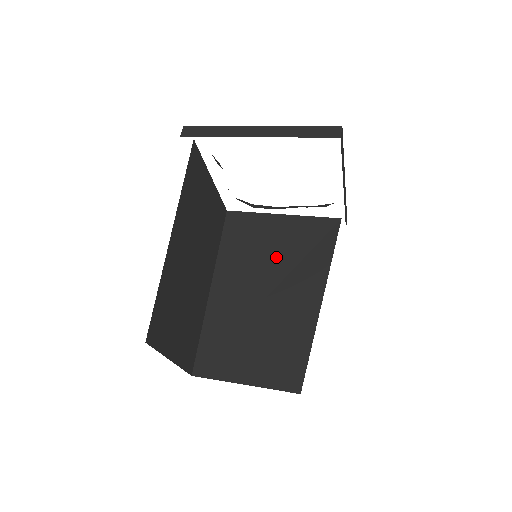
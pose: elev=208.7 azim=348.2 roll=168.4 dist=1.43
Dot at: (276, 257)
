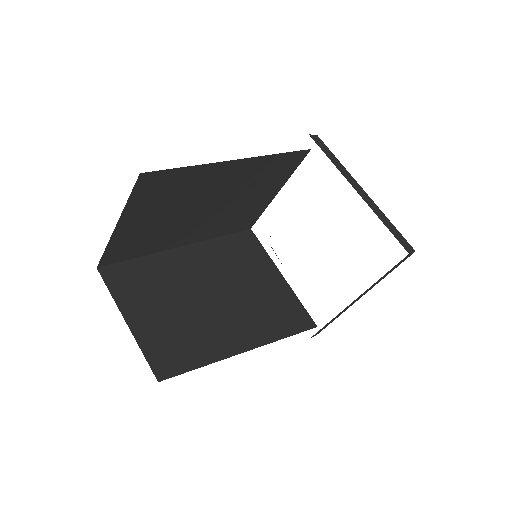
Dot at: (250, 289)
